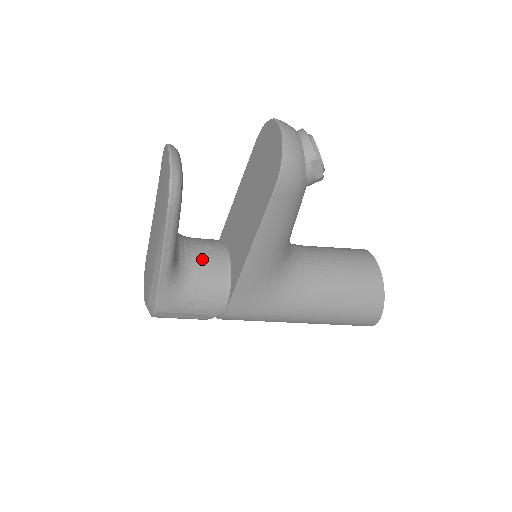
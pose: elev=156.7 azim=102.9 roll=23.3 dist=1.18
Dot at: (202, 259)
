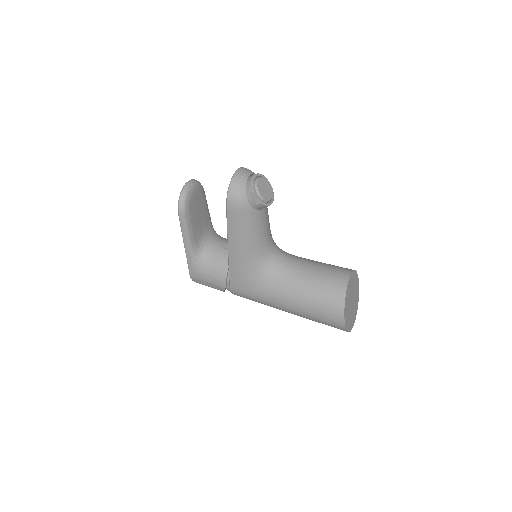
Dot at: (218, 250)
